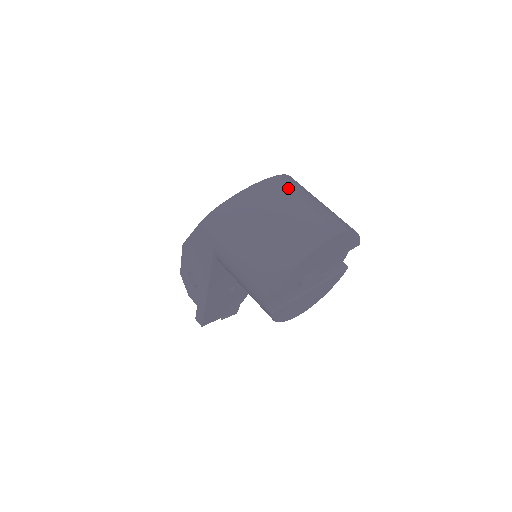
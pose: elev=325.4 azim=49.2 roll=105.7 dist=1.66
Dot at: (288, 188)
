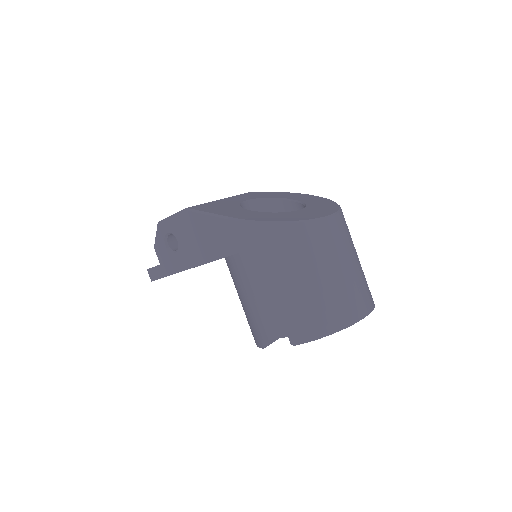
Dot at: (344, 236)
